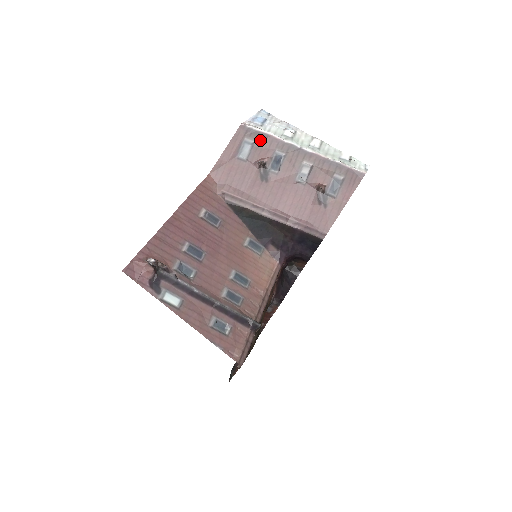
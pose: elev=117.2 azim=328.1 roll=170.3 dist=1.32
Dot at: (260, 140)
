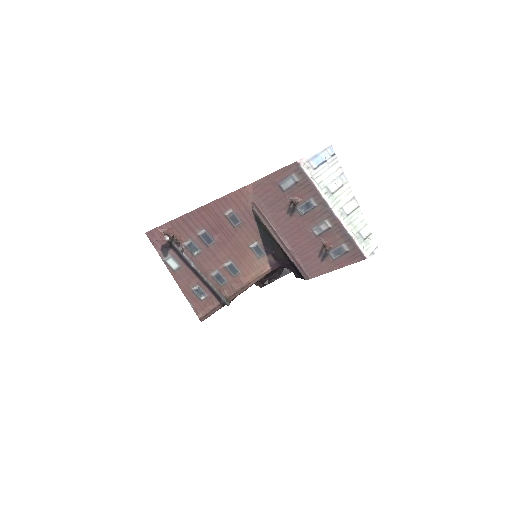
Dot at: (304, 183)
